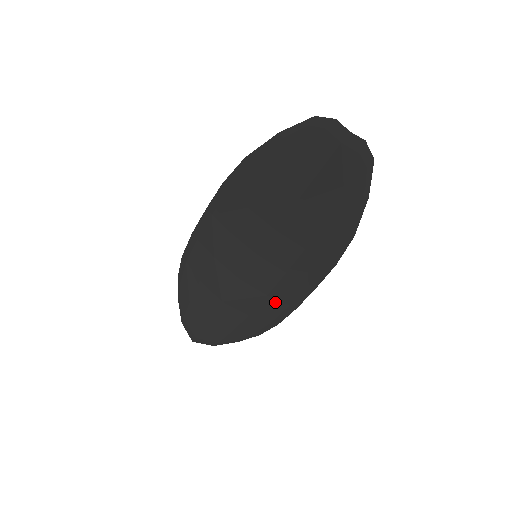
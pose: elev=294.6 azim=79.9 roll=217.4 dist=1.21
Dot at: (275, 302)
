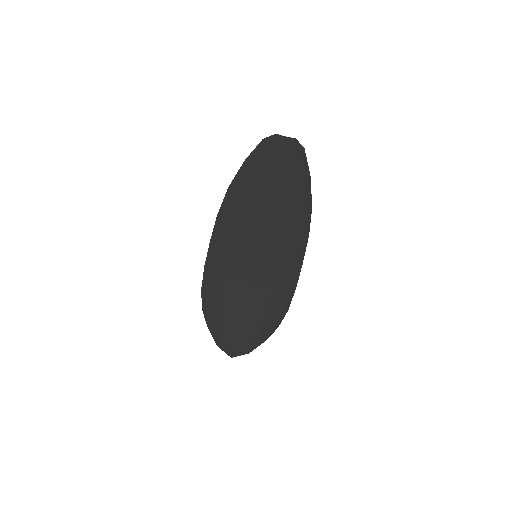
Dot at: (280, 290)
